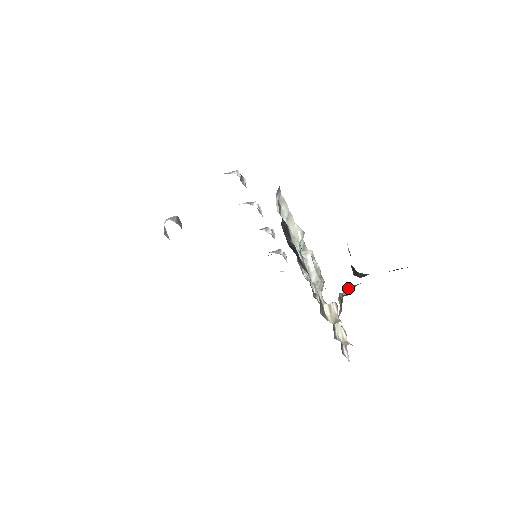
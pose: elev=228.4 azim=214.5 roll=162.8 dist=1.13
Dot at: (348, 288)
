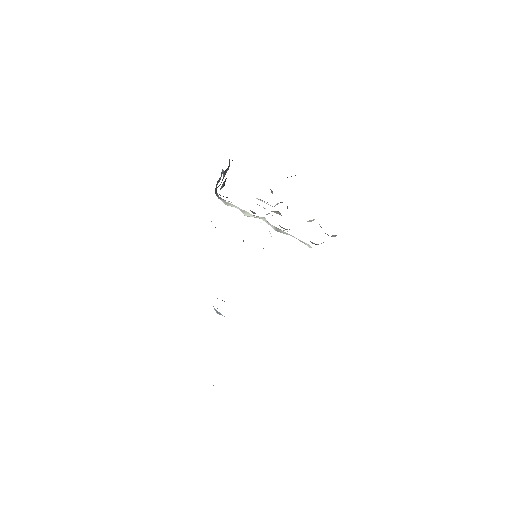
Dot at: occluded
